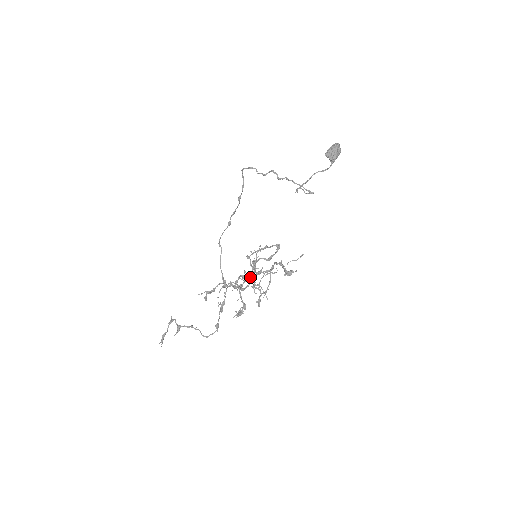
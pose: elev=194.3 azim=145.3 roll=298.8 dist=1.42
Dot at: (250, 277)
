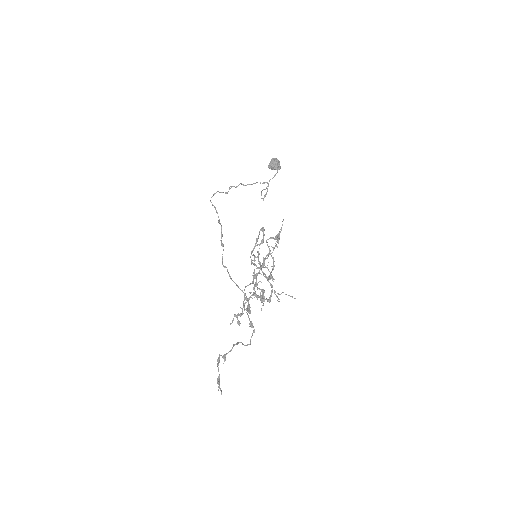
Dot at: (259, 273)
